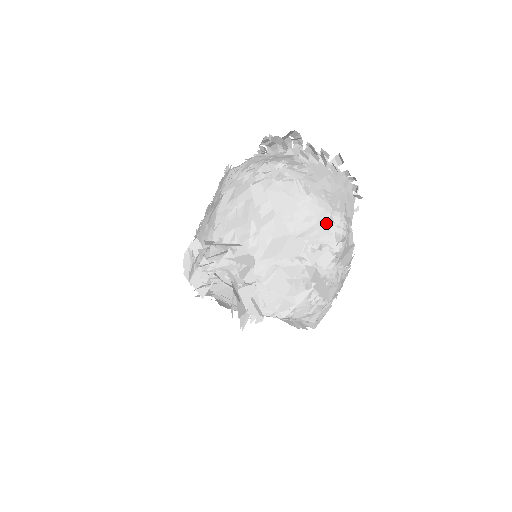
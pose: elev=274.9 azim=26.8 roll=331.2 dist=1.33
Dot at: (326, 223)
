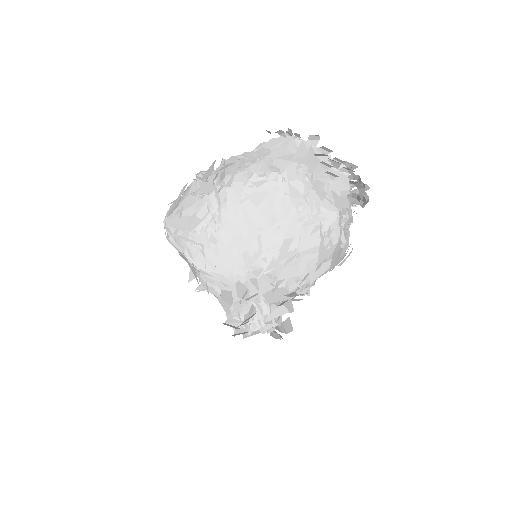
Dot at: occluded
